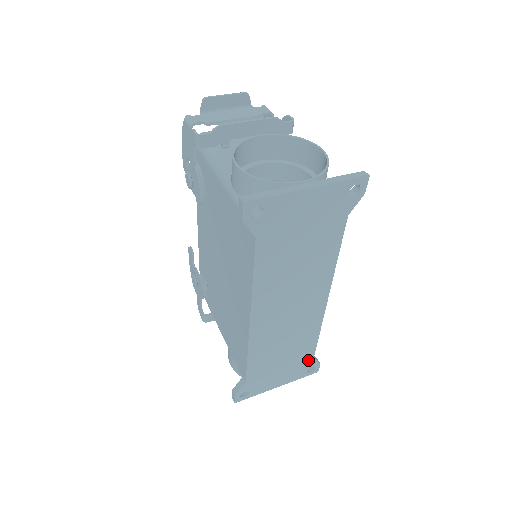
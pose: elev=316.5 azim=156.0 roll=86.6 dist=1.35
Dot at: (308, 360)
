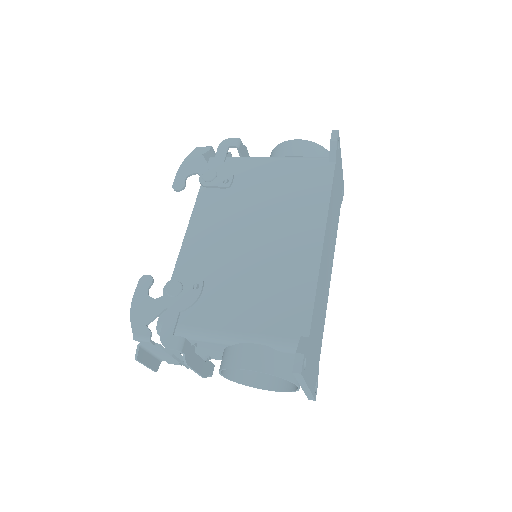
Dot at: (318, 363)
